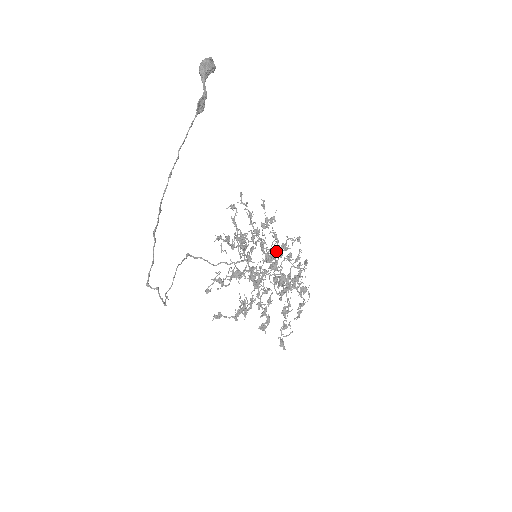
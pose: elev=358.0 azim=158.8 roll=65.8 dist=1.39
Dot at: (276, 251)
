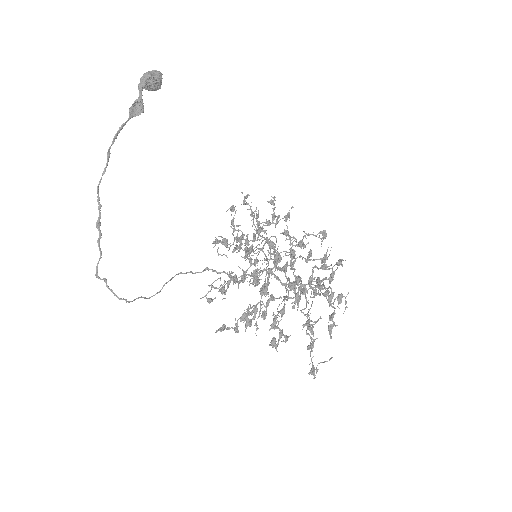
Dot at: occluded
